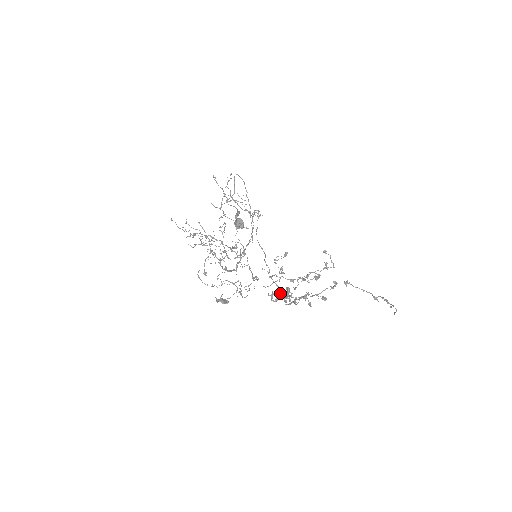
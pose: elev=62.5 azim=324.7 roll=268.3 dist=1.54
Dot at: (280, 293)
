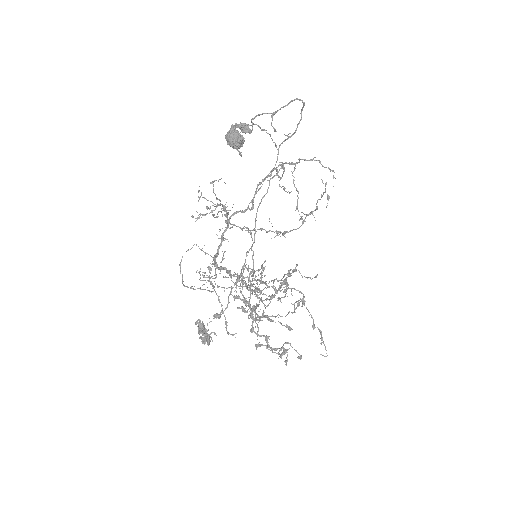
Dot at: occluded
